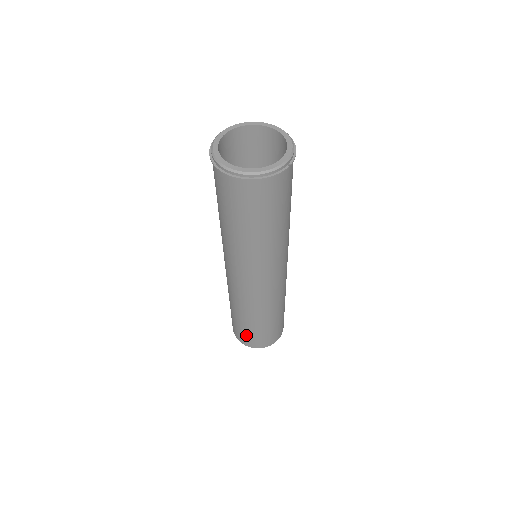
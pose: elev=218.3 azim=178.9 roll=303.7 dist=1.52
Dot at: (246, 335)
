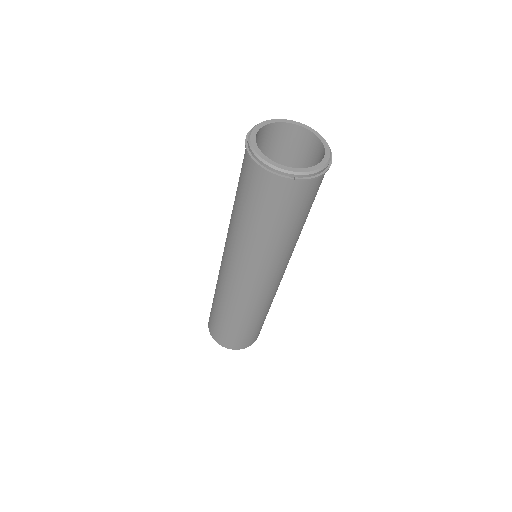
Dot at: (211, 316)
